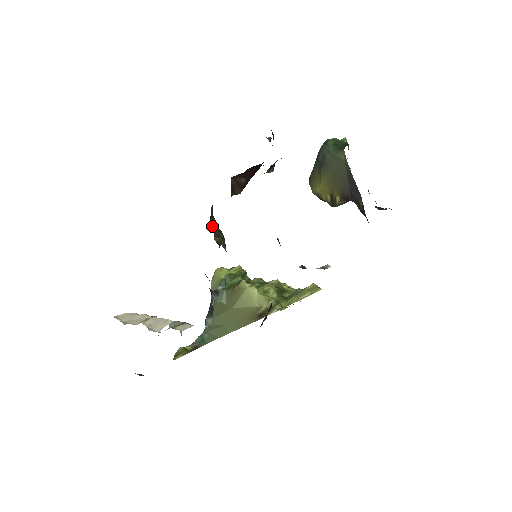
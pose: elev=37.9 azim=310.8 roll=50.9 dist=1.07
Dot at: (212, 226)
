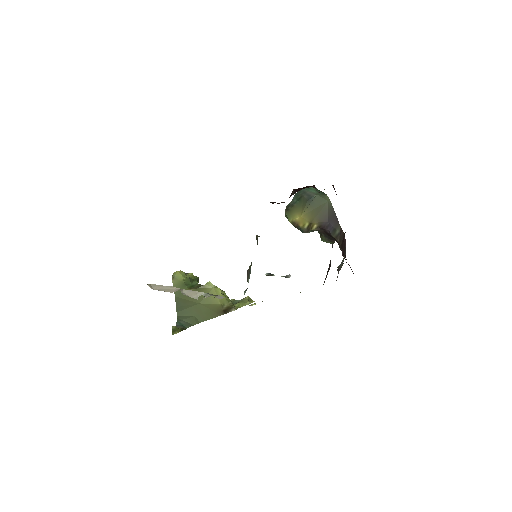
Dot at: occluded
